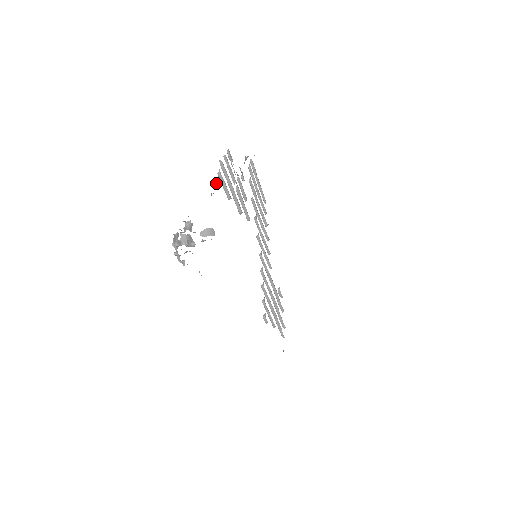
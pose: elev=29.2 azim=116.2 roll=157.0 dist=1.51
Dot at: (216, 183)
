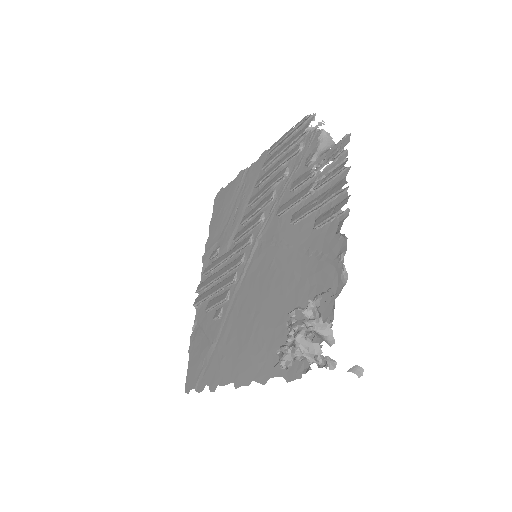
Dot at: (341, 234)
